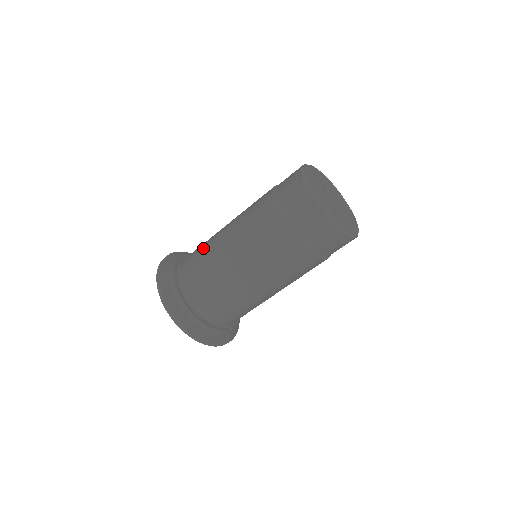
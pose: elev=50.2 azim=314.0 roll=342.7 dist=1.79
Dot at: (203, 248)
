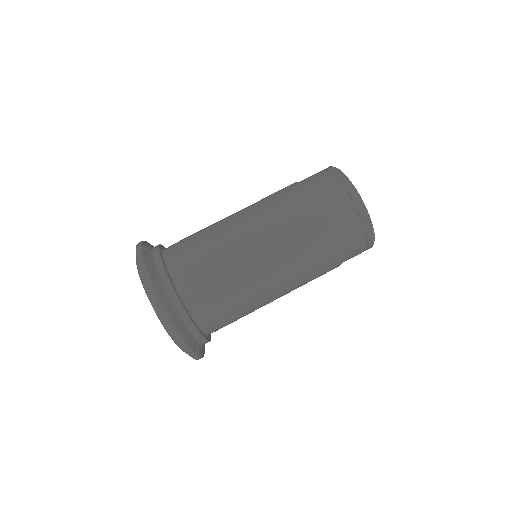
Dot at: (202, 229)
